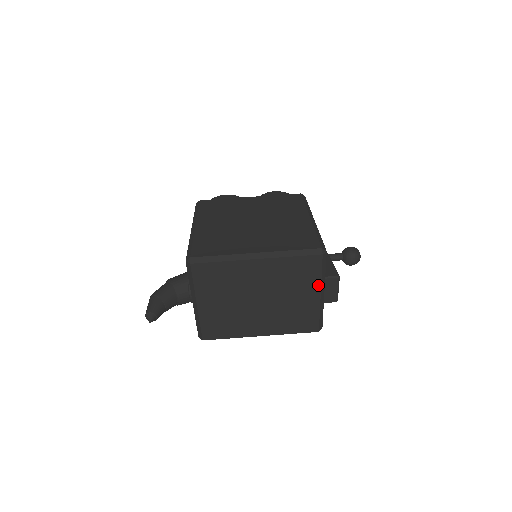
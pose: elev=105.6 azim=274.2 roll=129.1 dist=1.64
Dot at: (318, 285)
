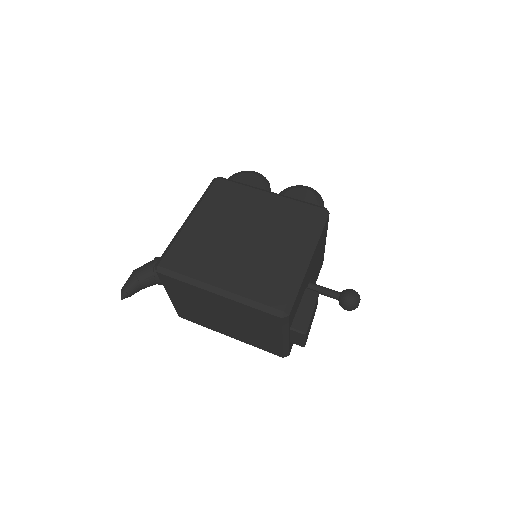
Dot at: (279, 333)
